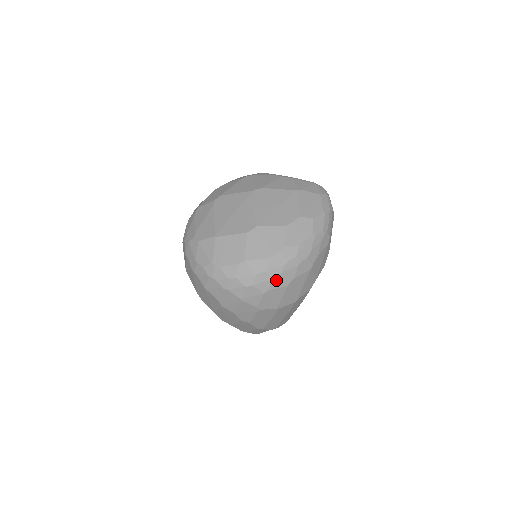
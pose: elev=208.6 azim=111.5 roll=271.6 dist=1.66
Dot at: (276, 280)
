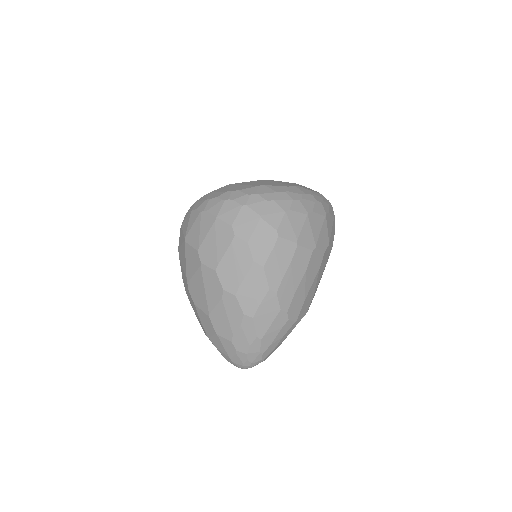
Dot at: (296, 203)
